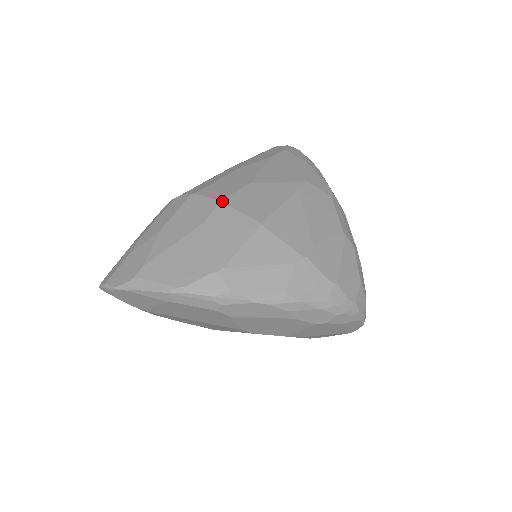
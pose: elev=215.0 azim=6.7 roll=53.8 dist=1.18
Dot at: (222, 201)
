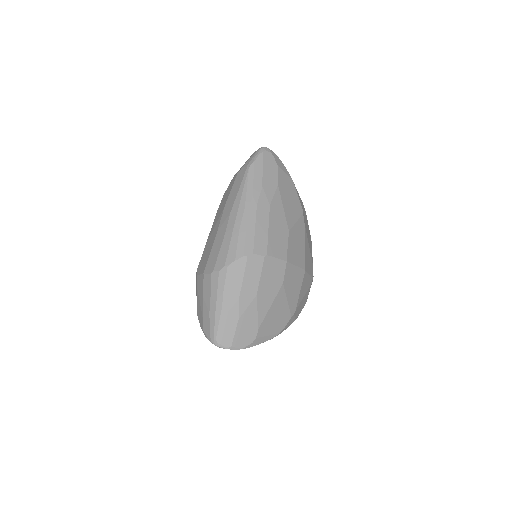
Dot at: (288, 261)
